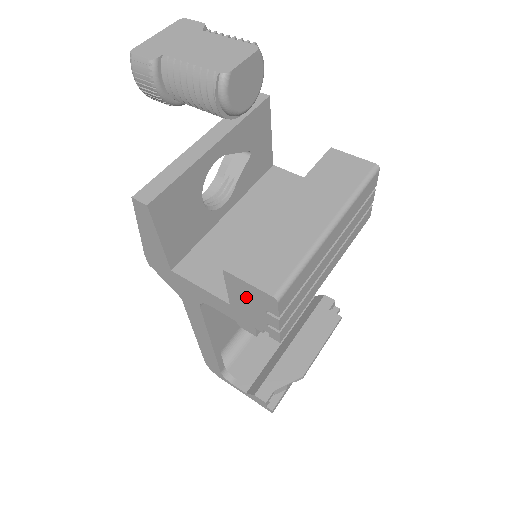
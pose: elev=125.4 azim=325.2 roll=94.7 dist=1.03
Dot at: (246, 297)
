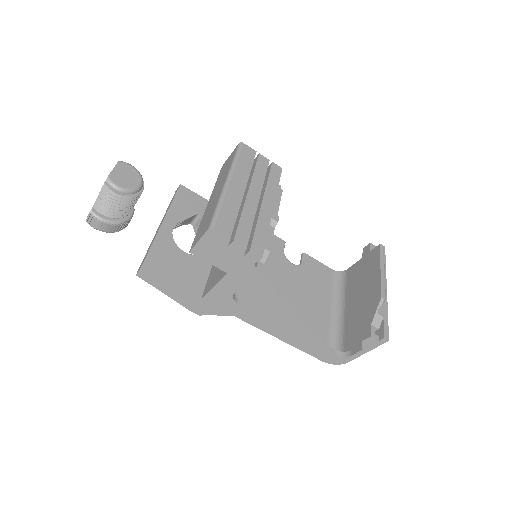
Dot at: (214, 253)
